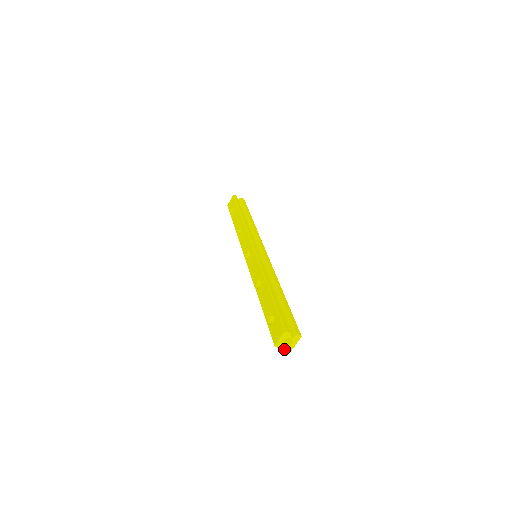
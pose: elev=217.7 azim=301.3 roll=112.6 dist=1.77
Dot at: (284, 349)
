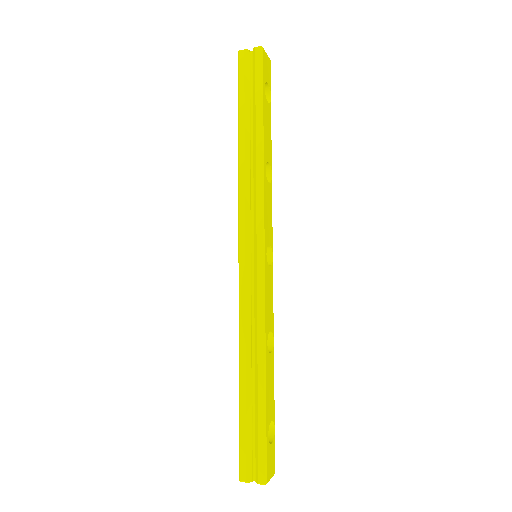
Dot at: occluded
